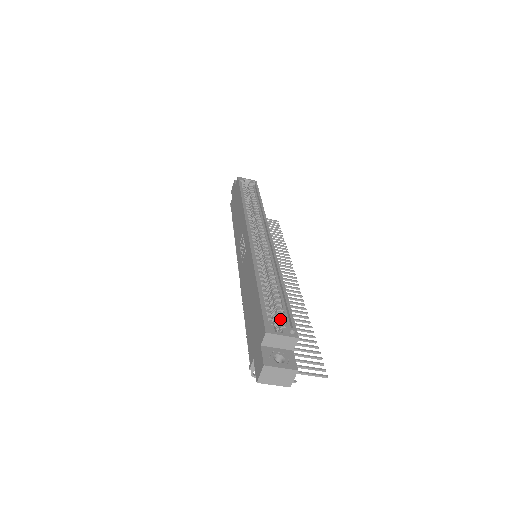
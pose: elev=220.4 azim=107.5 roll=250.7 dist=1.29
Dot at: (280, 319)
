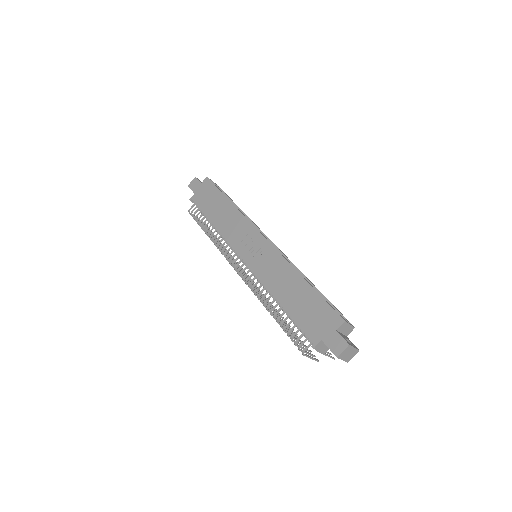
Dot at: occluded
